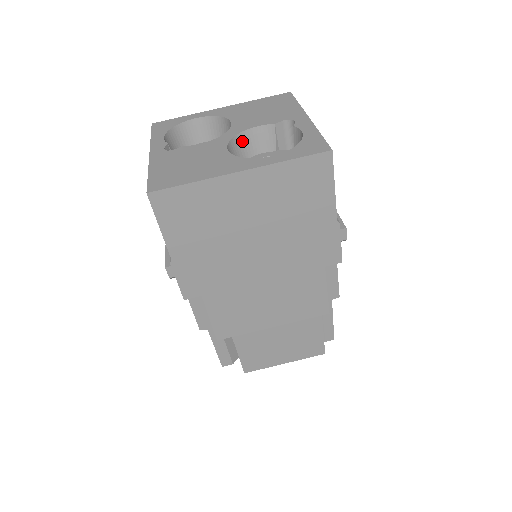
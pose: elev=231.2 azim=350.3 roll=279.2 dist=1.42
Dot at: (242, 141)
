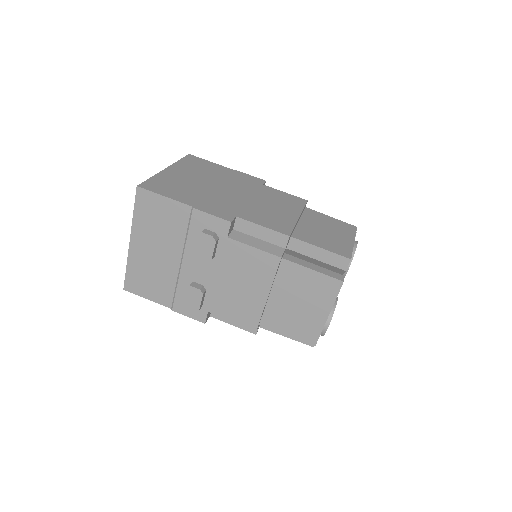
Dot at: occluded
